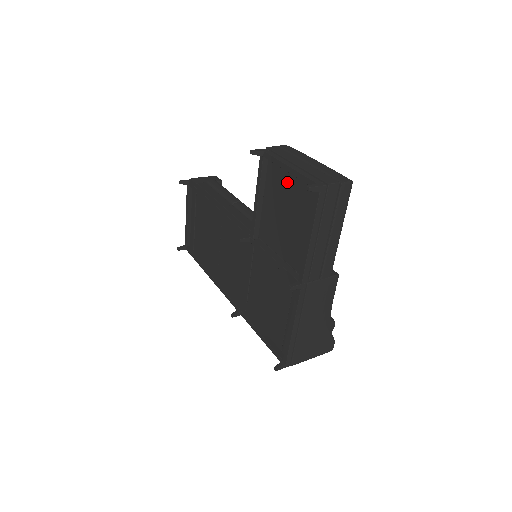
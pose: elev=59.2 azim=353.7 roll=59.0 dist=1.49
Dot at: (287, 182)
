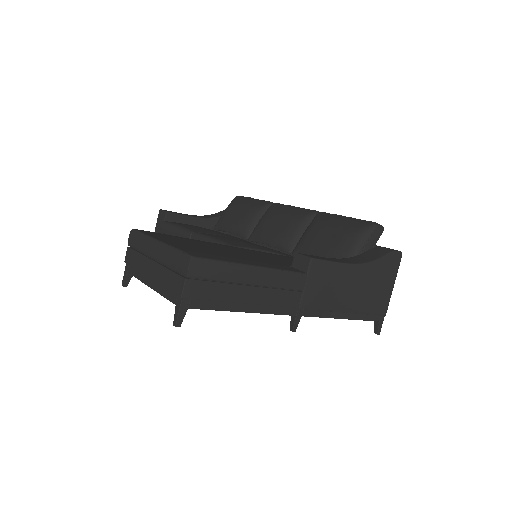
Dot at: occluded
